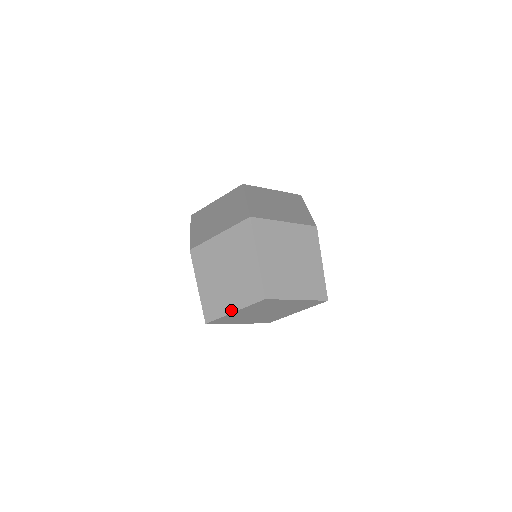
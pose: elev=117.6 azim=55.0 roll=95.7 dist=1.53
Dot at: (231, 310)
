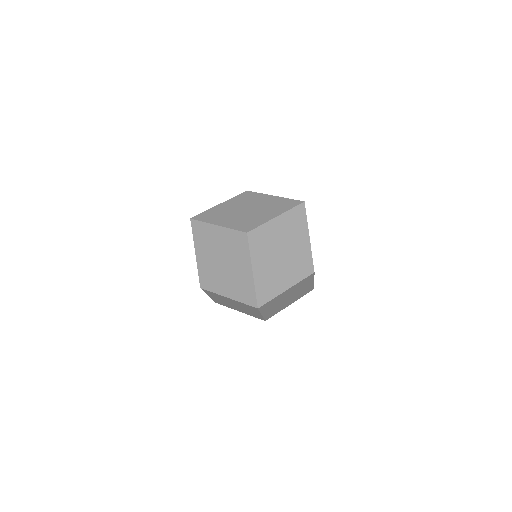
Dot at: occluded
